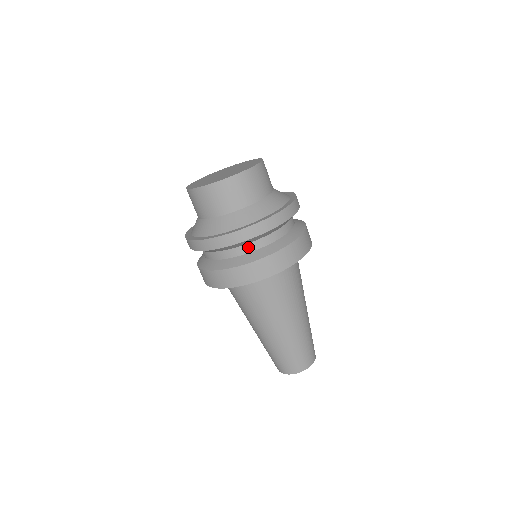
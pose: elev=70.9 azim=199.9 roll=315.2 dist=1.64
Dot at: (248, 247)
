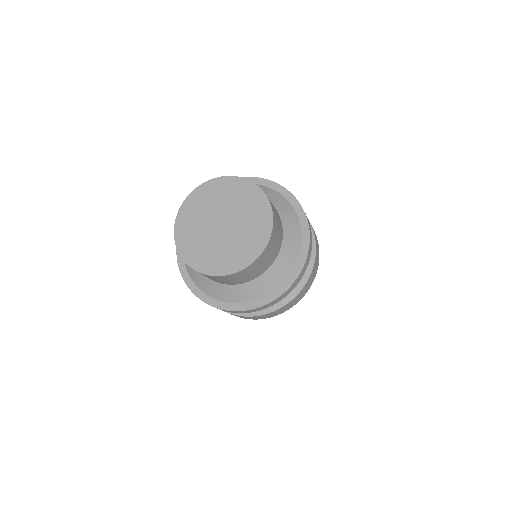
Dot at: occluded
